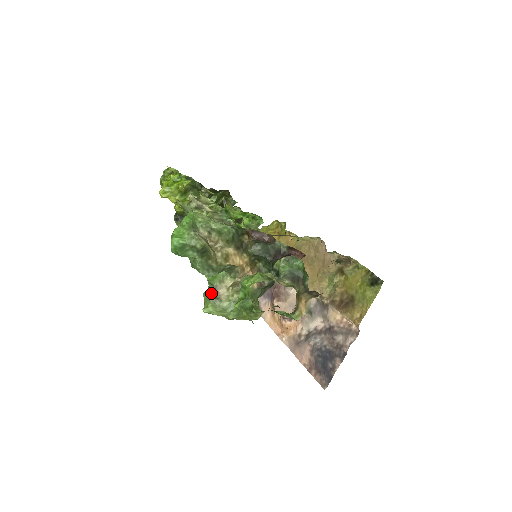
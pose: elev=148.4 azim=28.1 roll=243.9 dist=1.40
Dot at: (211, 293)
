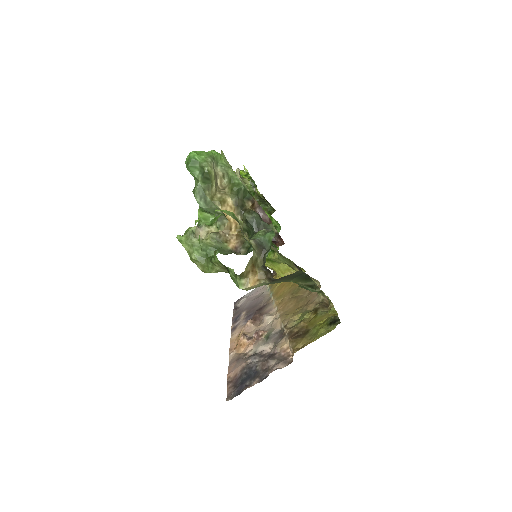
Dot at: (193, 227)
